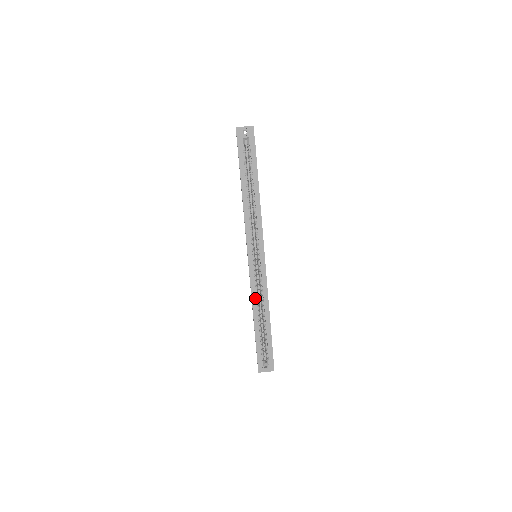
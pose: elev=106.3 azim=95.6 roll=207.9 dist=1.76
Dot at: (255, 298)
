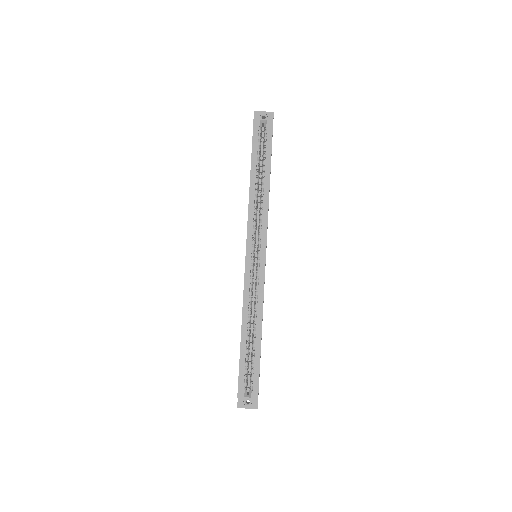
Dot at: (247, 305)
